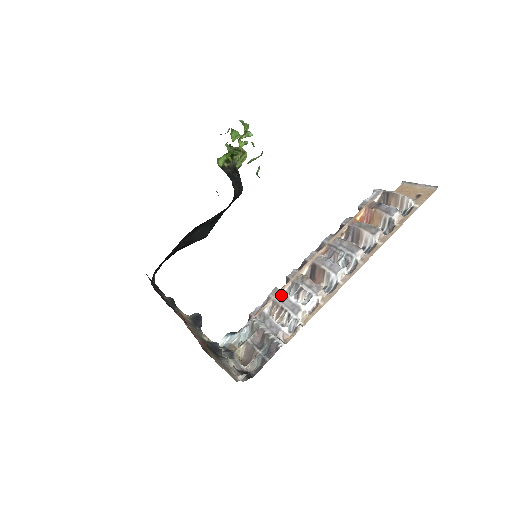
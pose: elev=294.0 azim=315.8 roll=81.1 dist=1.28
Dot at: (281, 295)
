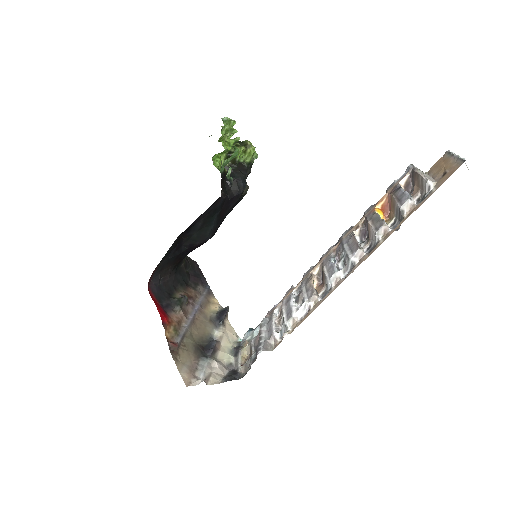
Dot at: (289, 296)
